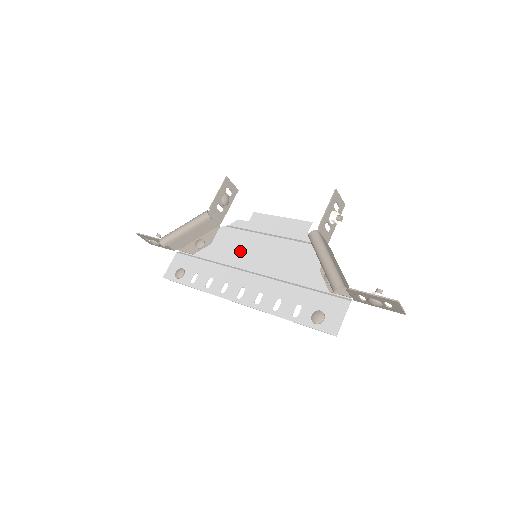
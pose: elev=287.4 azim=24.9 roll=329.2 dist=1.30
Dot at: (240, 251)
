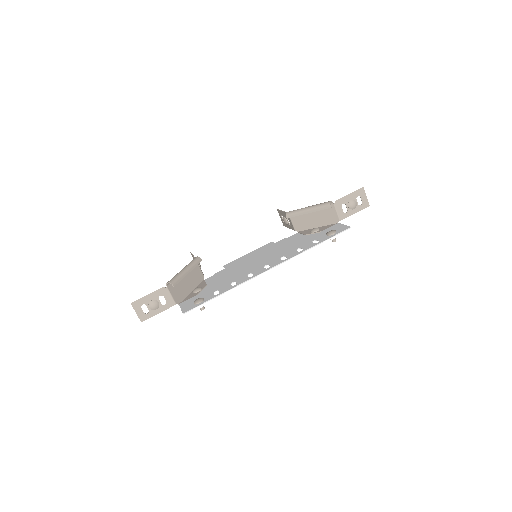
Dot at: (238, 269)
